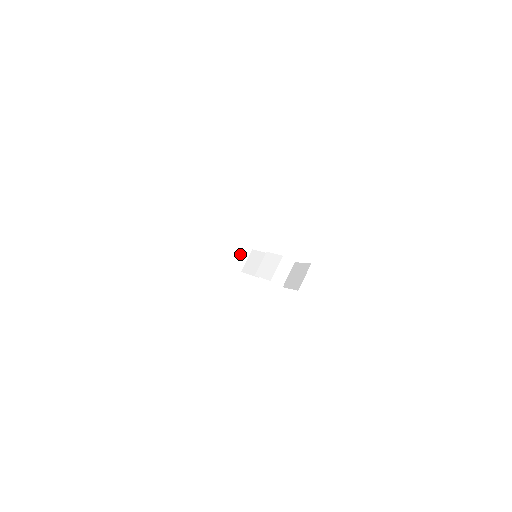
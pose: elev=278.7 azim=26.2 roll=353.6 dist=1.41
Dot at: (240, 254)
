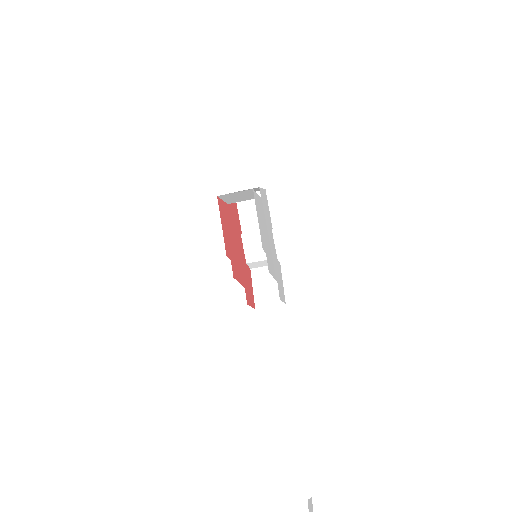
Dot at: occluded
